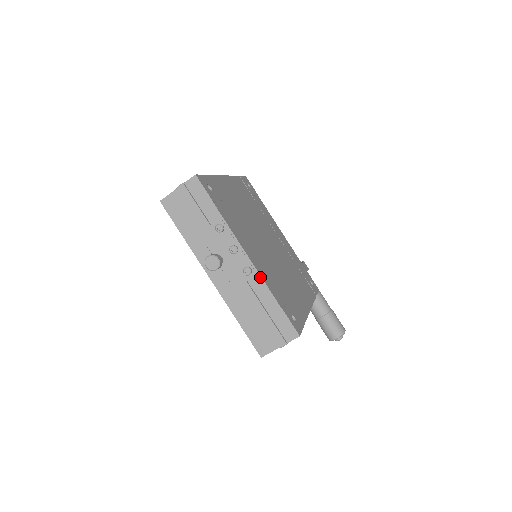
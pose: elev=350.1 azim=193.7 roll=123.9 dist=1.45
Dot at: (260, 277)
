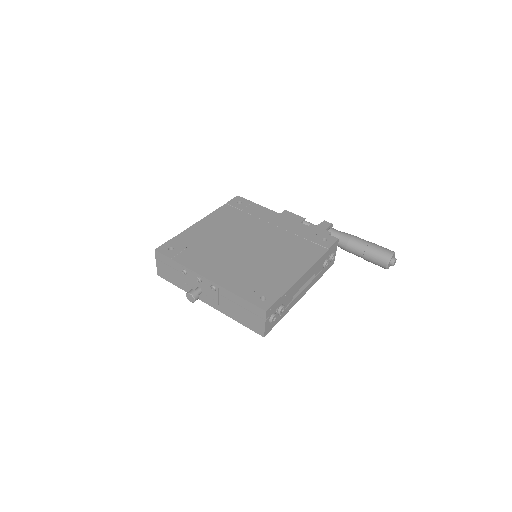
Dot at: (221, 287)
